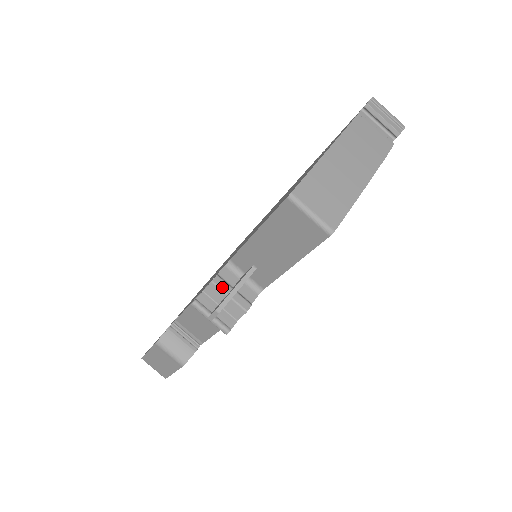
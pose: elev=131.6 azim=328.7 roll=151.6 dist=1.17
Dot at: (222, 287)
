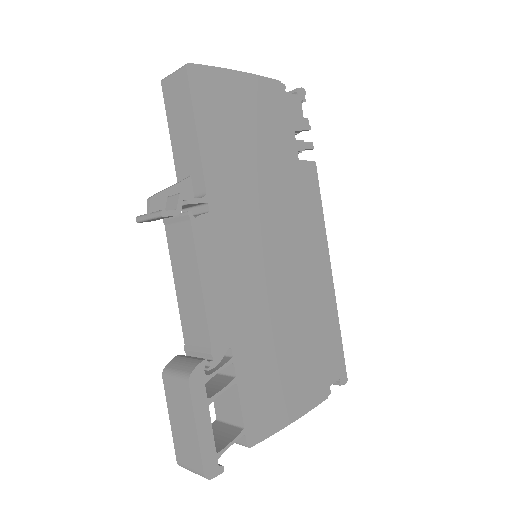
Dot at: occluded
